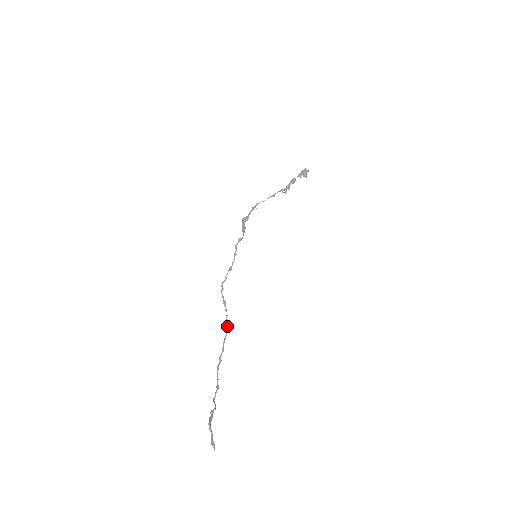
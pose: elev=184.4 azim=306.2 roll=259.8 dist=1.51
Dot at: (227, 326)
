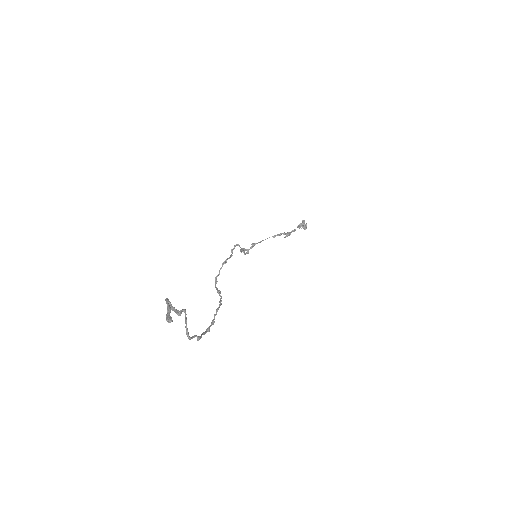
Dot at: (220, 302)
